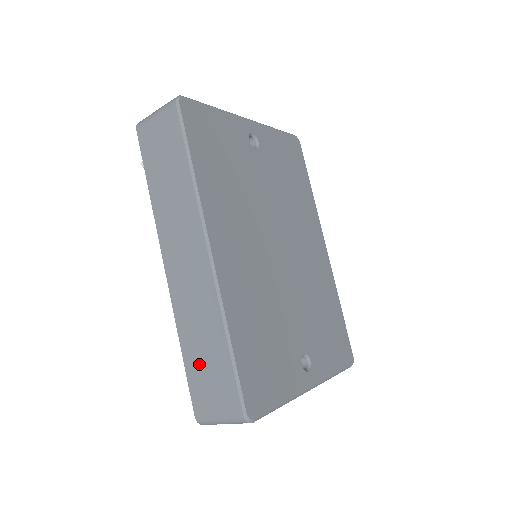
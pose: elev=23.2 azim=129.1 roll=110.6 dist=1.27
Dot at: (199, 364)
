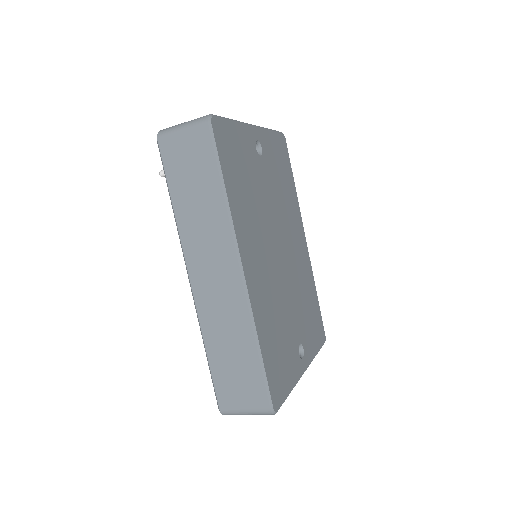
Dot at: (226, 366)
